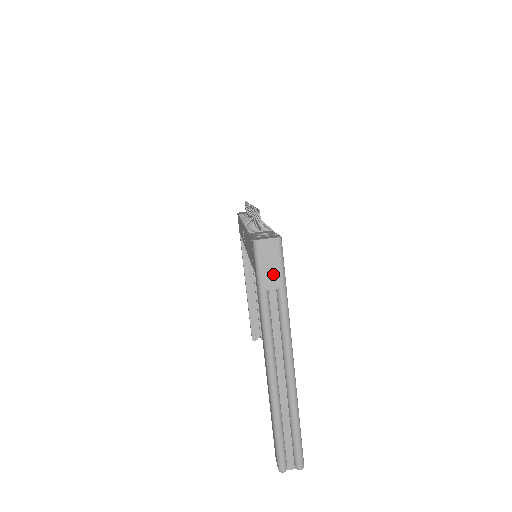
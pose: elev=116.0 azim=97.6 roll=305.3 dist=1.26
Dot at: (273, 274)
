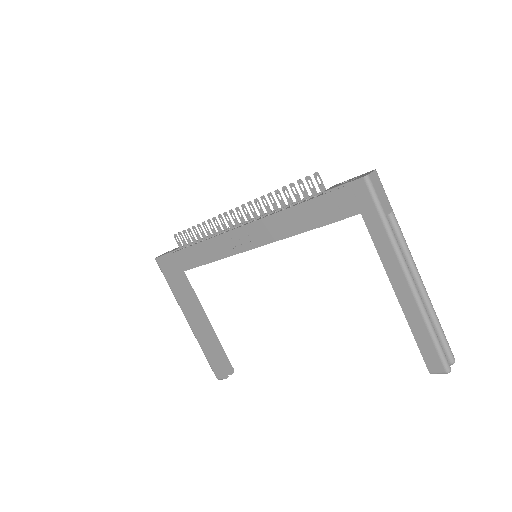
Dot at: (385, 201)
